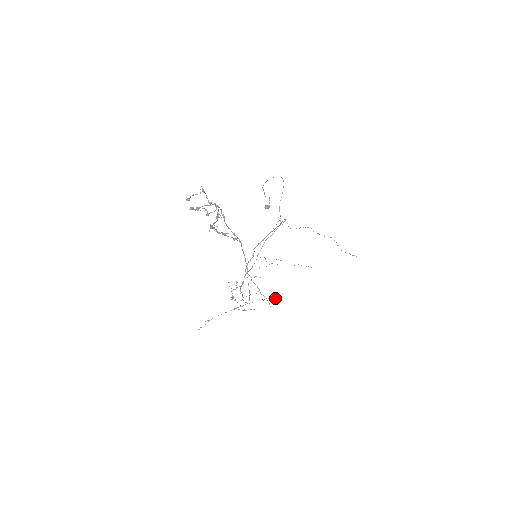
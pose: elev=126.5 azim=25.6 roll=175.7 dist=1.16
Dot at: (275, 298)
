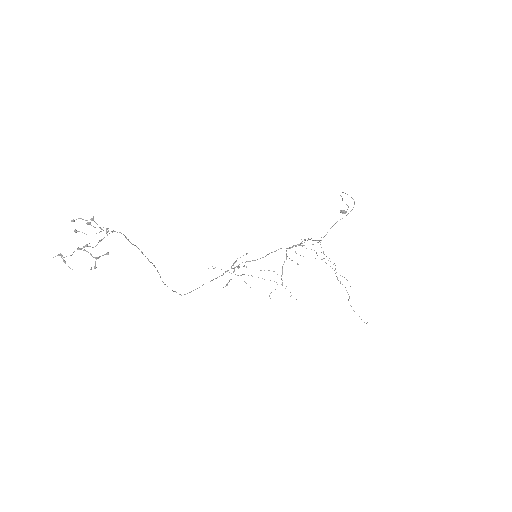
Dot at: occluded
